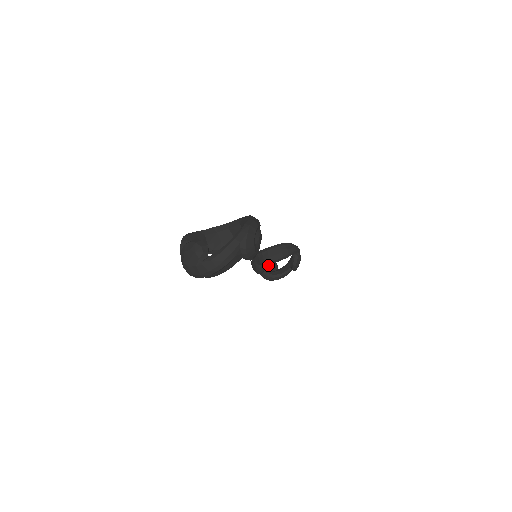
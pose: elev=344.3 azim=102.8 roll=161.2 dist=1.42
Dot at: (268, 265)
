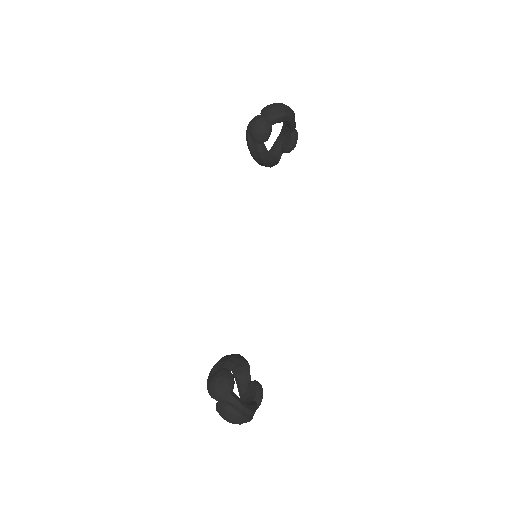
Dot at: occluded
